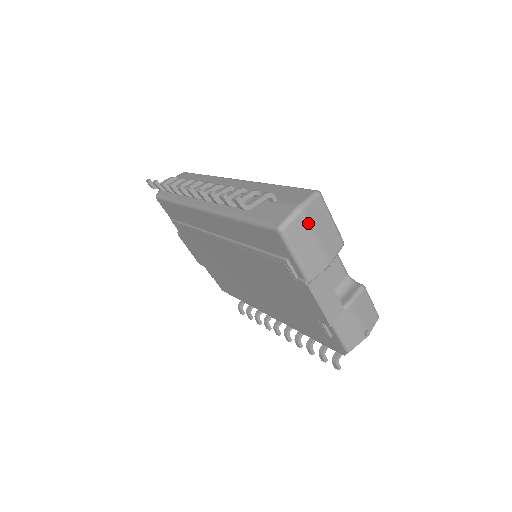
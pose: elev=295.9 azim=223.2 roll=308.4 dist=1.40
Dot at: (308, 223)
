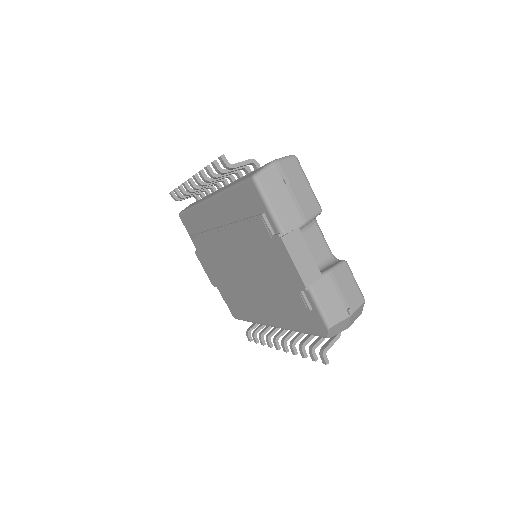
Dot at: (282, 177)
